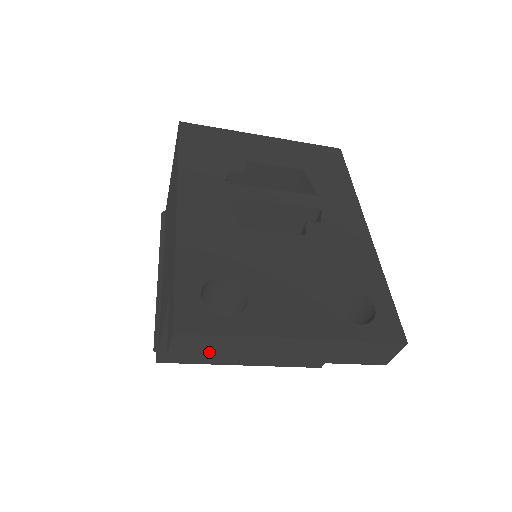
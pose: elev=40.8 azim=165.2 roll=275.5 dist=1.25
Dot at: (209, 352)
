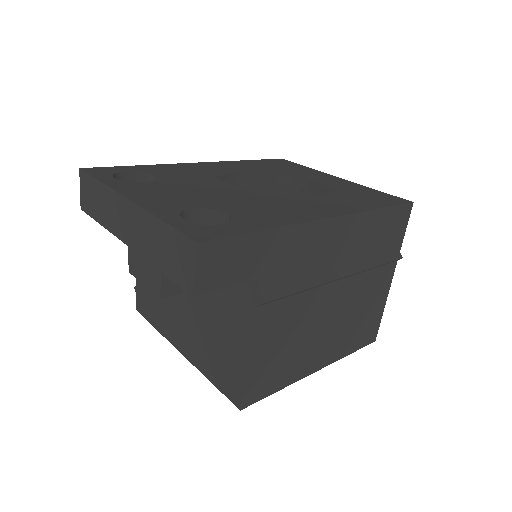
Dot at: (94, 207)
